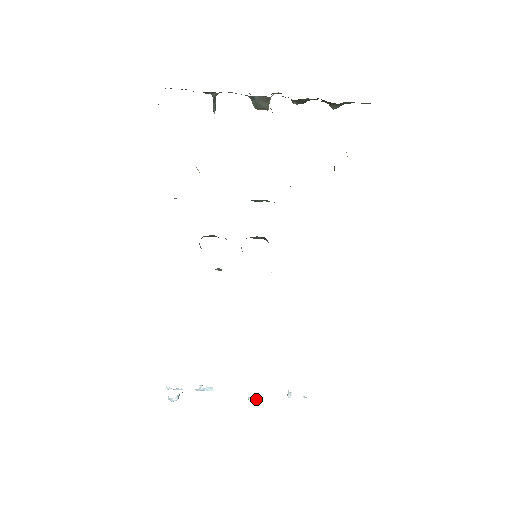
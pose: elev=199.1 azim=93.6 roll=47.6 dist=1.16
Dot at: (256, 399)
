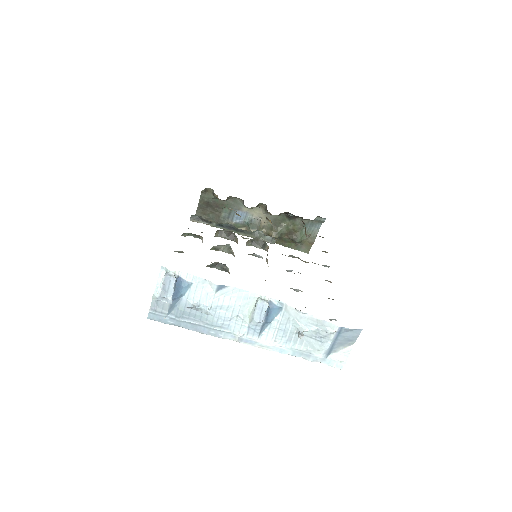
Dot at: (266, 301)
